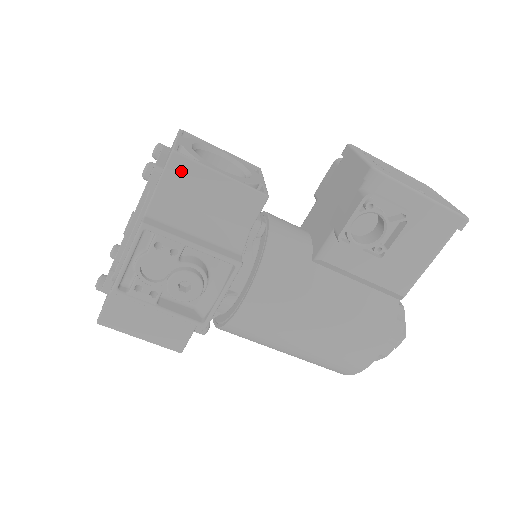
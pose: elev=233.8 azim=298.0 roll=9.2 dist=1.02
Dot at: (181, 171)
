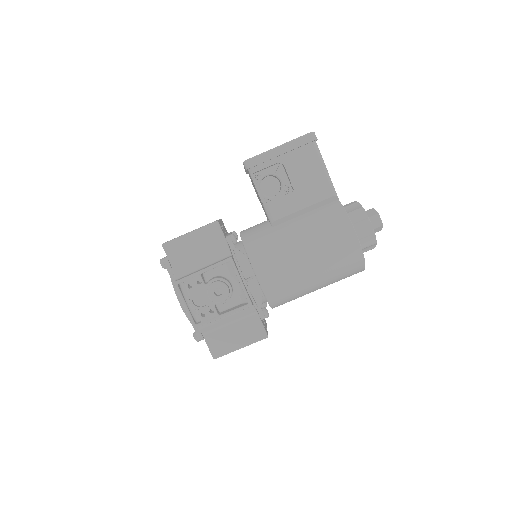
Dot at: (173, 249)
